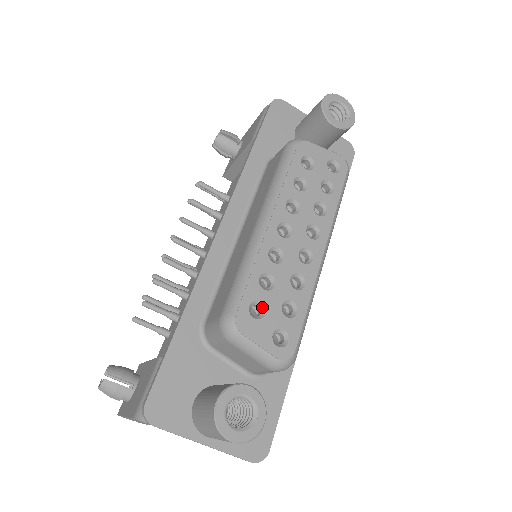
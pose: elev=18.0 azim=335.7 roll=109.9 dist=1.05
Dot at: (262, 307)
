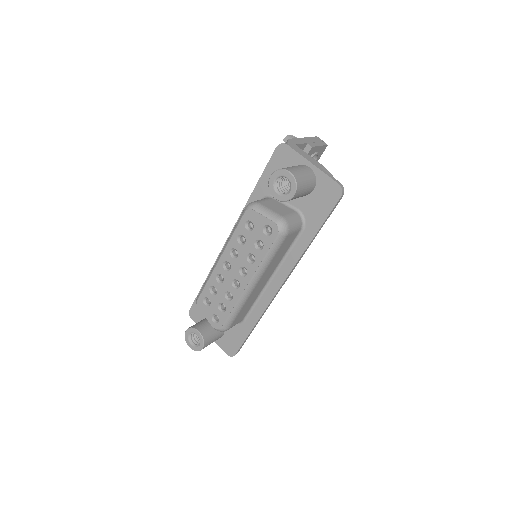
Dot at: (210, 301)
